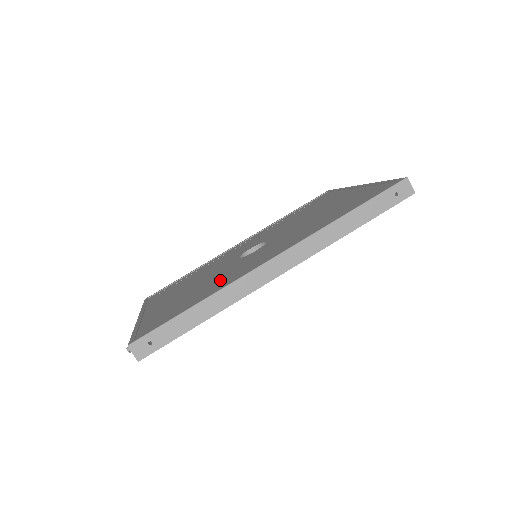
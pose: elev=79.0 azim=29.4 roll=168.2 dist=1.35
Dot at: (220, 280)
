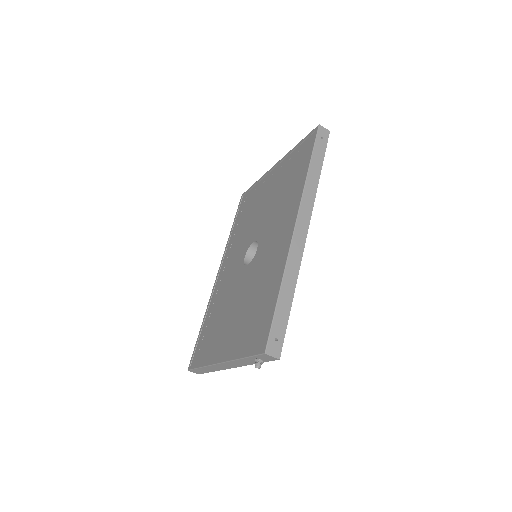
Dot at: (265, 275)
